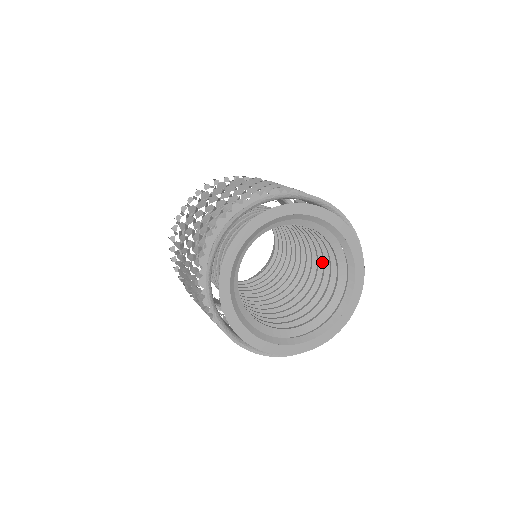
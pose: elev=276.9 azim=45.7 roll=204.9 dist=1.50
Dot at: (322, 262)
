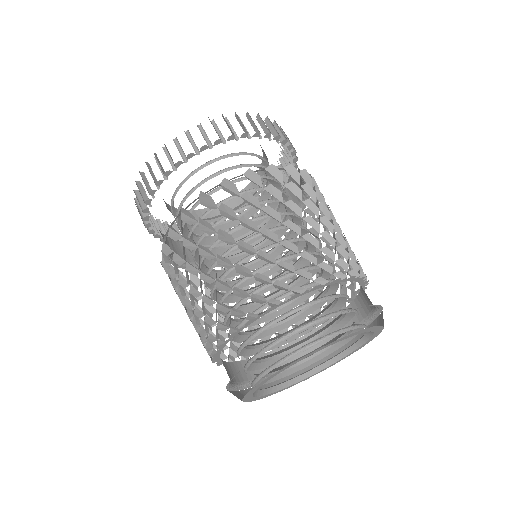
Dot at: (334, 287)
